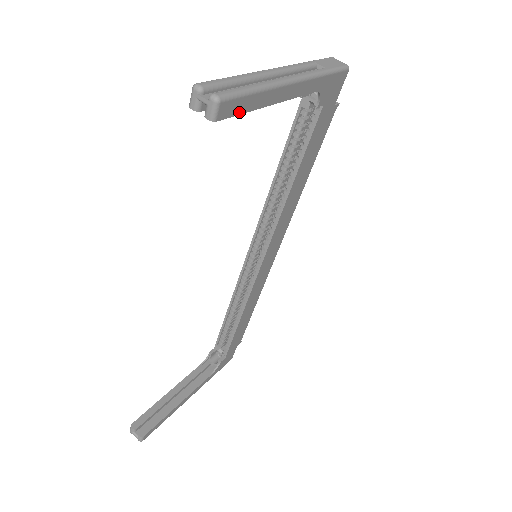
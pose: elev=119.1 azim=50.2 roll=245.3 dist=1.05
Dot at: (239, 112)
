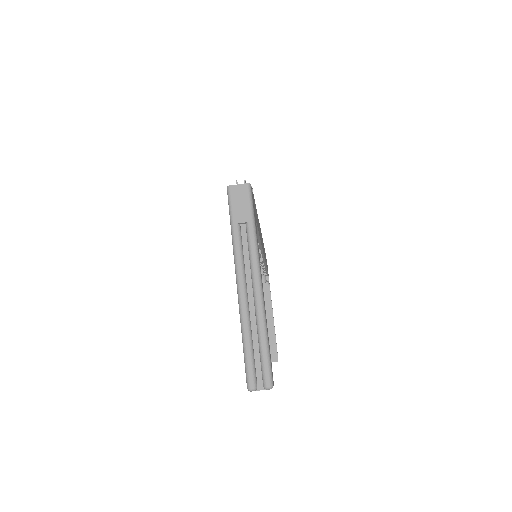
Dot at: (270, 357)
